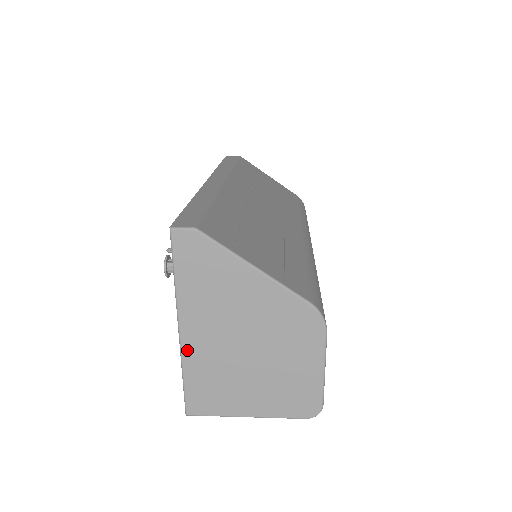
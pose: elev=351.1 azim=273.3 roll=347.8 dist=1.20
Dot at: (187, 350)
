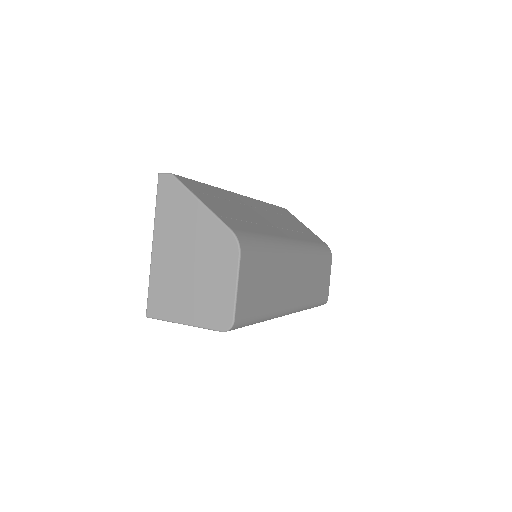
Dot at: (154, 261)
